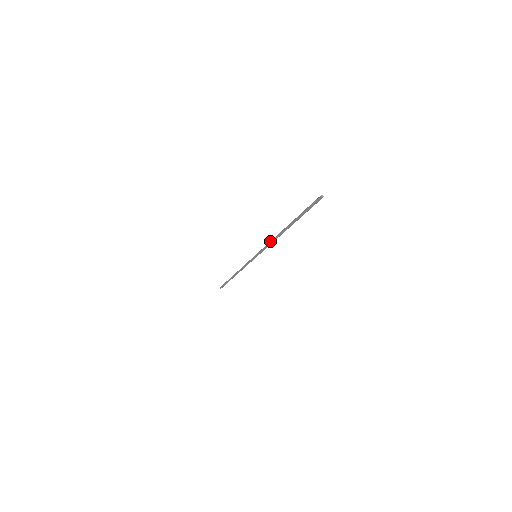
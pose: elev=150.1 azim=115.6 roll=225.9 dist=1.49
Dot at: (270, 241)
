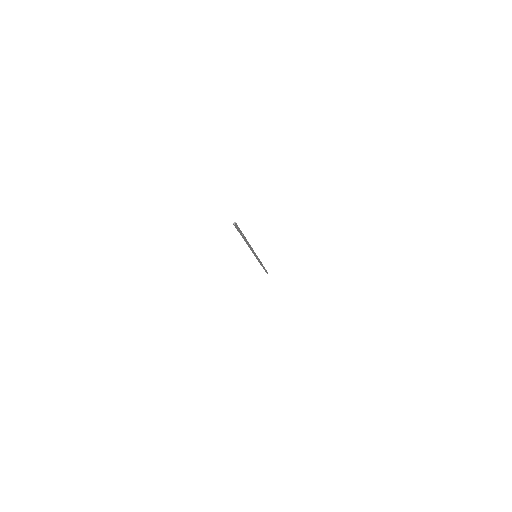
Dot at: (251, 247)
